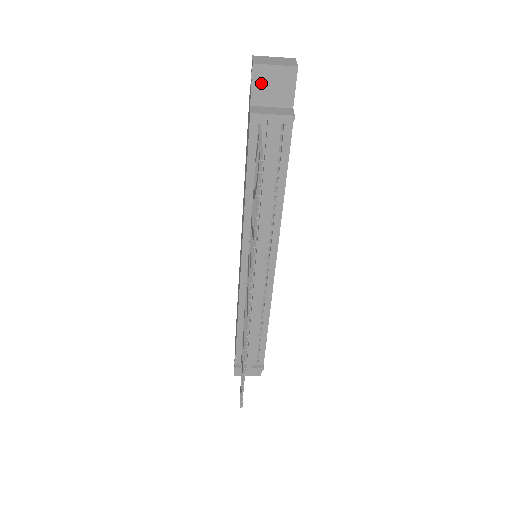
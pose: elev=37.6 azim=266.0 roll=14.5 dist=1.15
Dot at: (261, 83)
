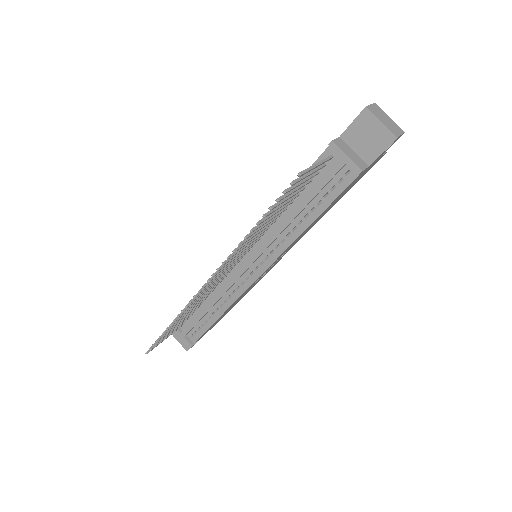
Dot at: (360, 126)
